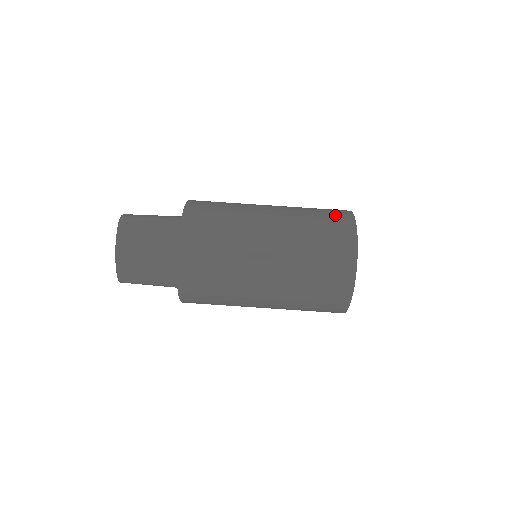
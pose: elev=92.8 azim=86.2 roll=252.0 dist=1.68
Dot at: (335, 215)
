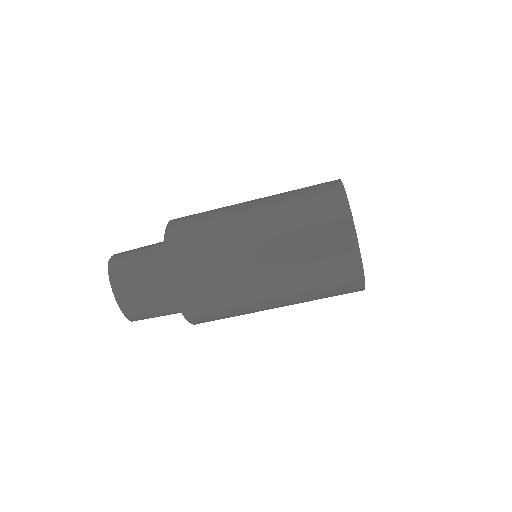
Dot at: (323, 196)
